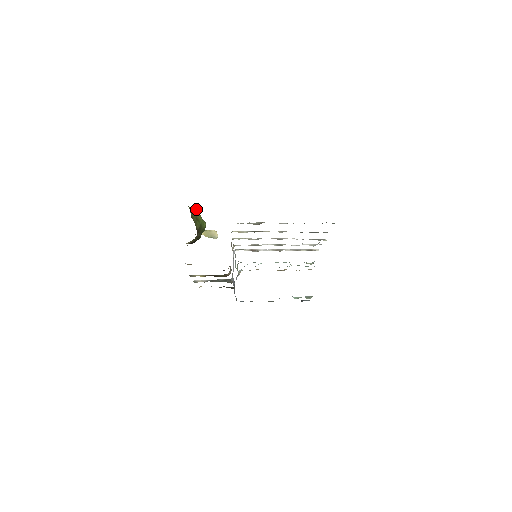
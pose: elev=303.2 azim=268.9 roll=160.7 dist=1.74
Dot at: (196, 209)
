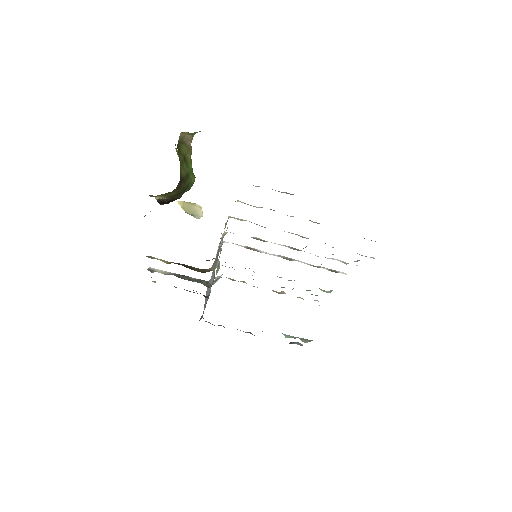
Dot at: (188, 142)
